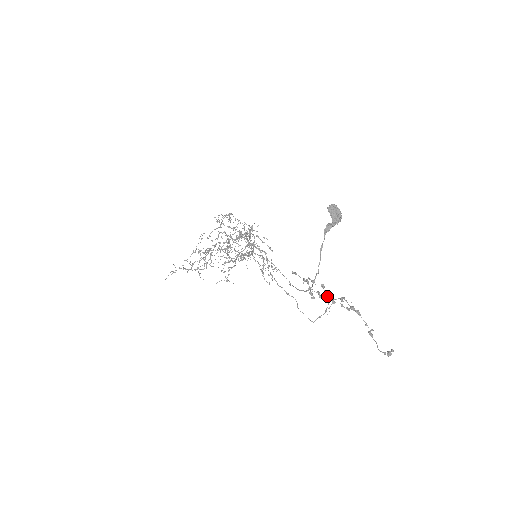
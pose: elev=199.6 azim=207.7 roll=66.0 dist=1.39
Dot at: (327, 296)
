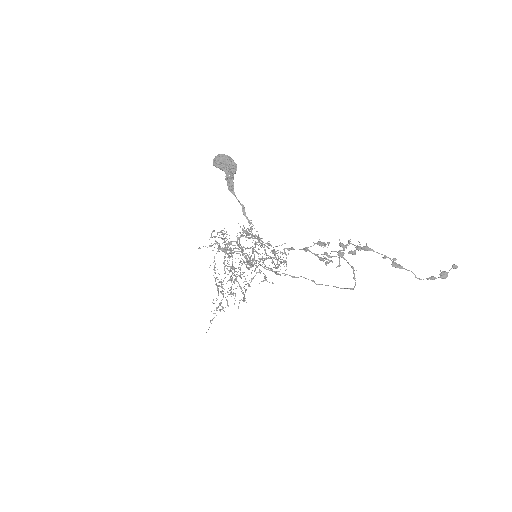
Dot at: (335, 251)
